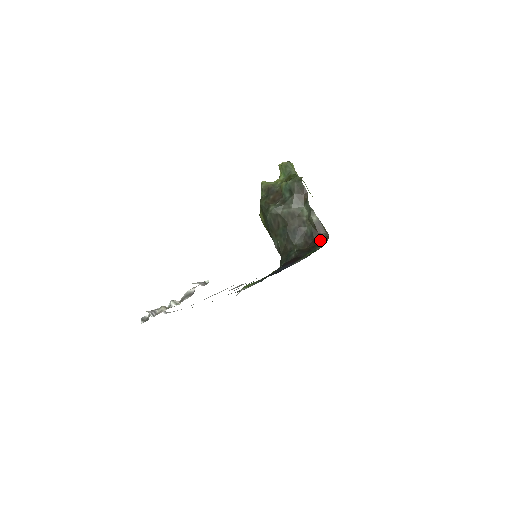
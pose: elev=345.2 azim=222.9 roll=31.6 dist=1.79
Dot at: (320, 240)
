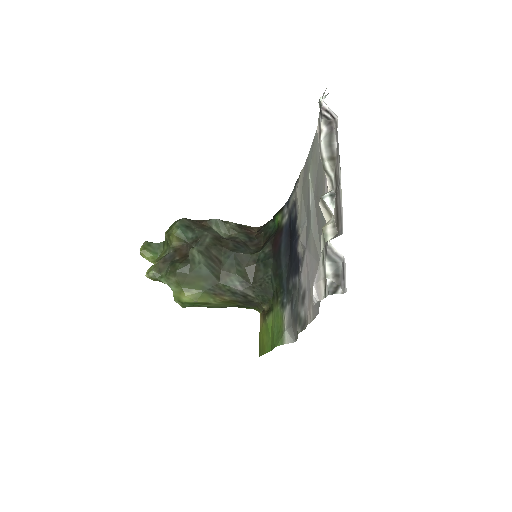
Dot at: (260, 230)
